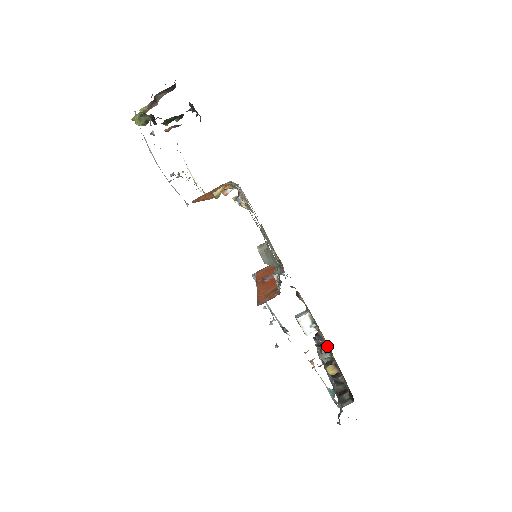
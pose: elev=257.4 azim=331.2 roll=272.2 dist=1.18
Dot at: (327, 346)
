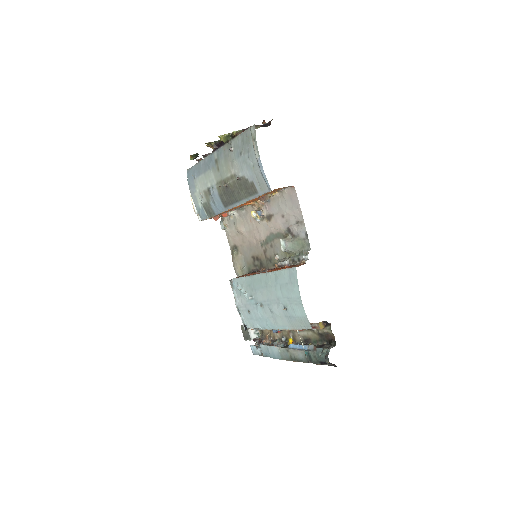
Dot at: (283, 336)
